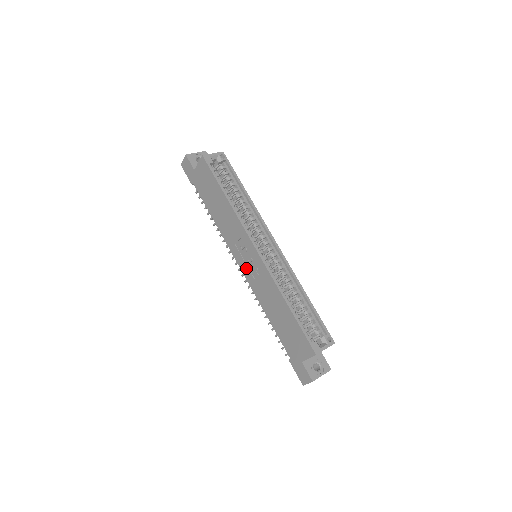
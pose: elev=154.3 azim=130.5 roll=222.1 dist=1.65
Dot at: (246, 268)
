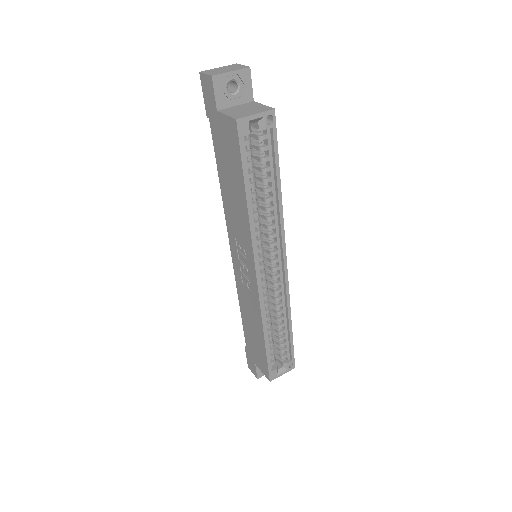
Dot at: (238, 265)
